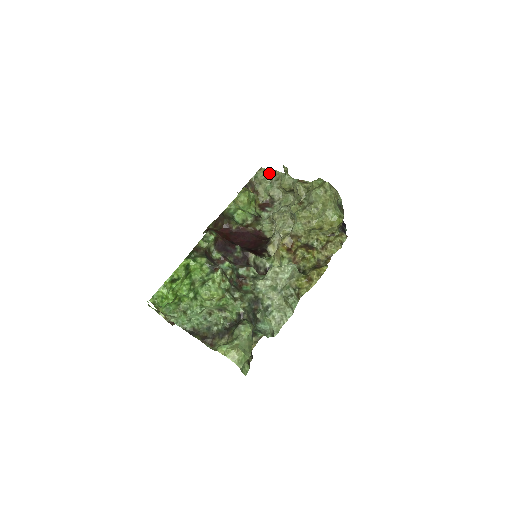
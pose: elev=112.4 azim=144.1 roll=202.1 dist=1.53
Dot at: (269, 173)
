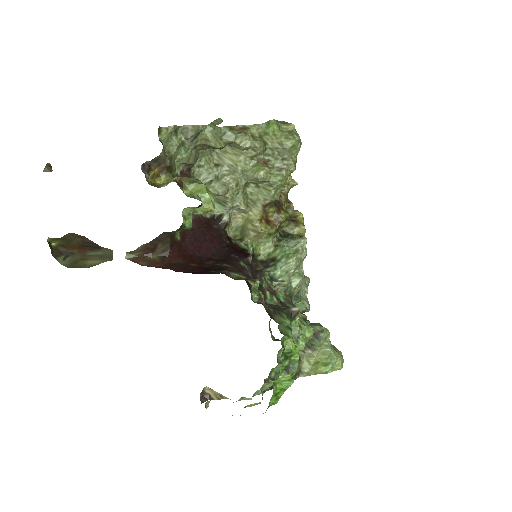
Dot at: (176, 132)
